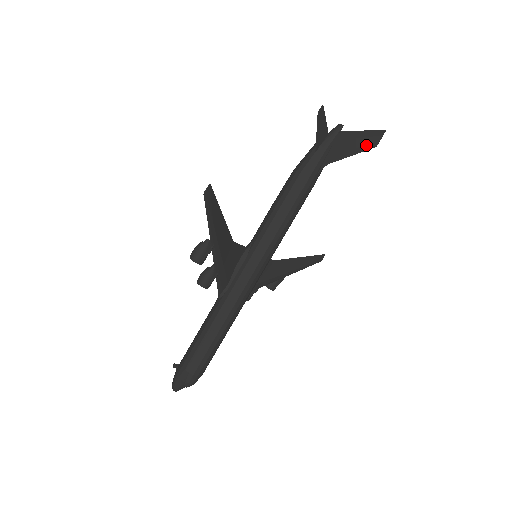
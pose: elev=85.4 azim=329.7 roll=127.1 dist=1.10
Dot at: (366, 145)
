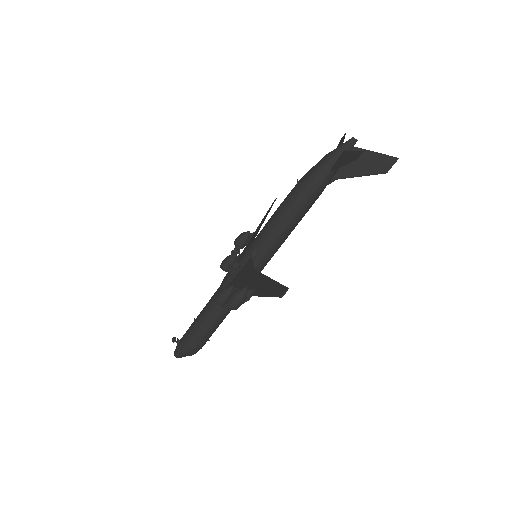
Dot at: (378, 169)
